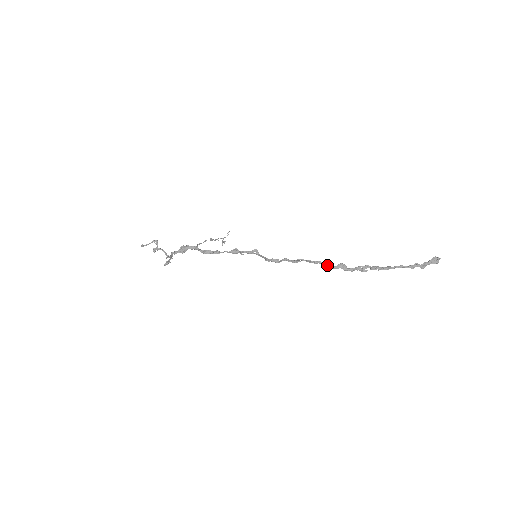
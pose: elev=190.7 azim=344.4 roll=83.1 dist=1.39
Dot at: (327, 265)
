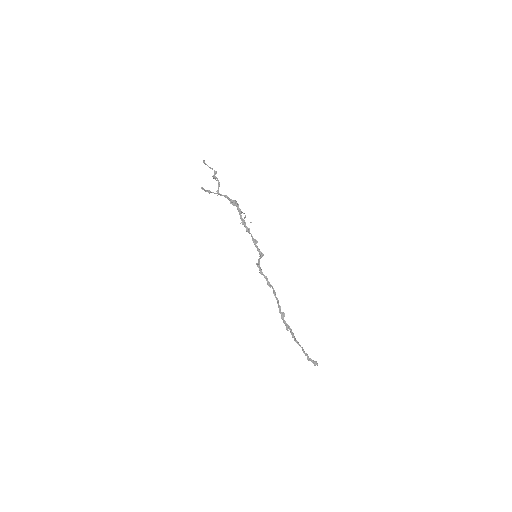
Dot at: (279, 306)
